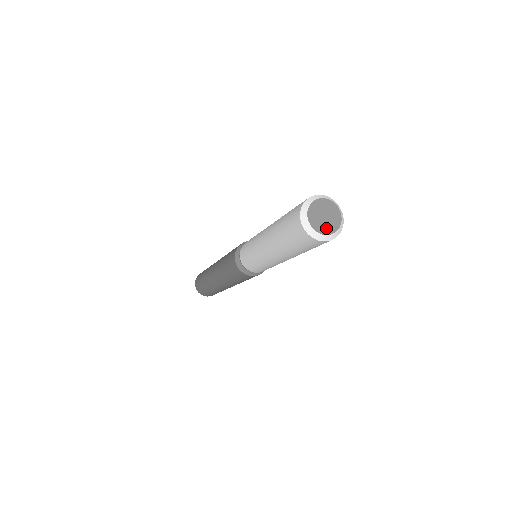
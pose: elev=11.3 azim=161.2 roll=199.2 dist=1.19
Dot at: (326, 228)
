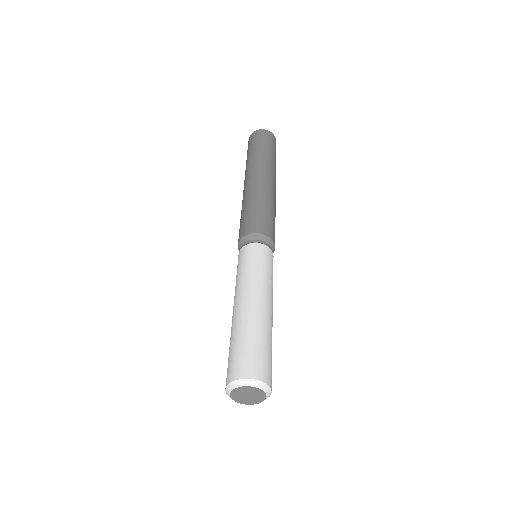
Dot at: (258, 399)
